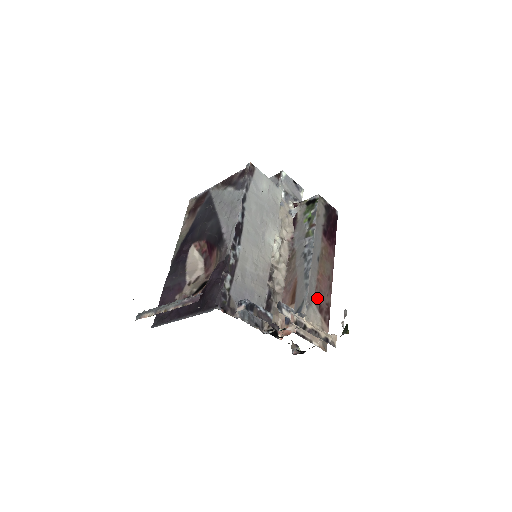
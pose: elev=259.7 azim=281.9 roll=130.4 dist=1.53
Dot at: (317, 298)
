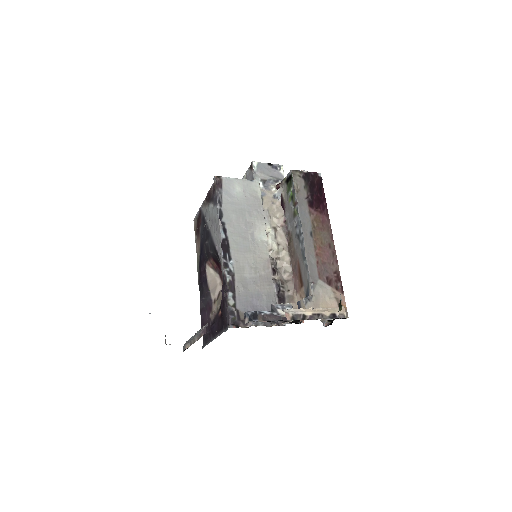
Dot at: (321, 273)
